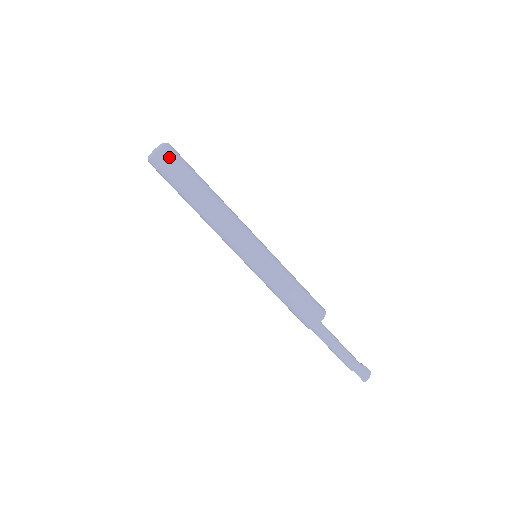
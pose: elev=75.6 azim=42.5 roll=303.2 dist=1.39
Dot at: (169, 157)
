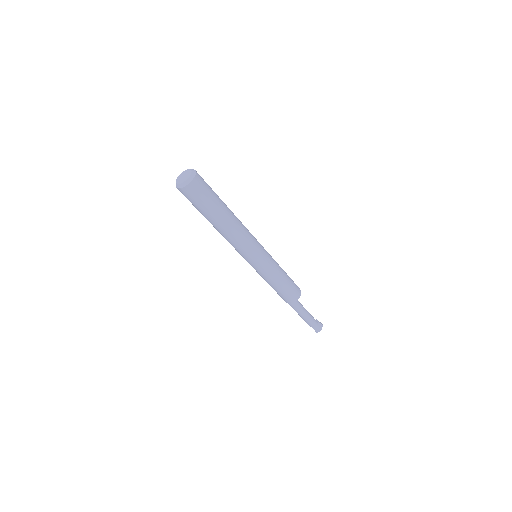
Dot at: (197, 190)
